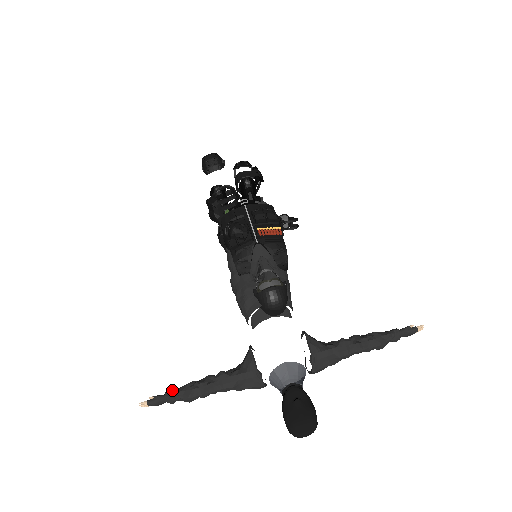
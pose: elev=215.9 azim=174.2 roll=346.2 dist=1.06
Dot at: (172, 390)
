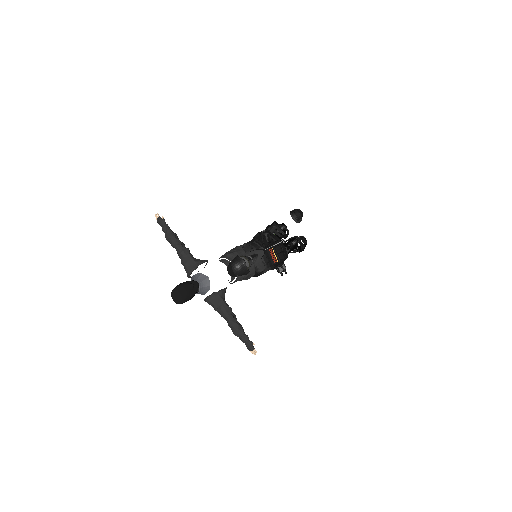
Dot at: occluded
